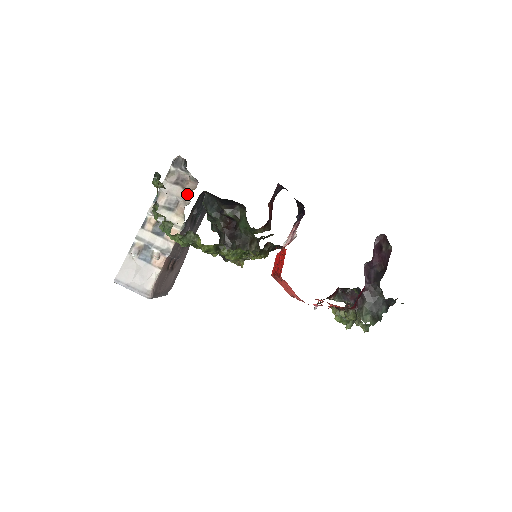
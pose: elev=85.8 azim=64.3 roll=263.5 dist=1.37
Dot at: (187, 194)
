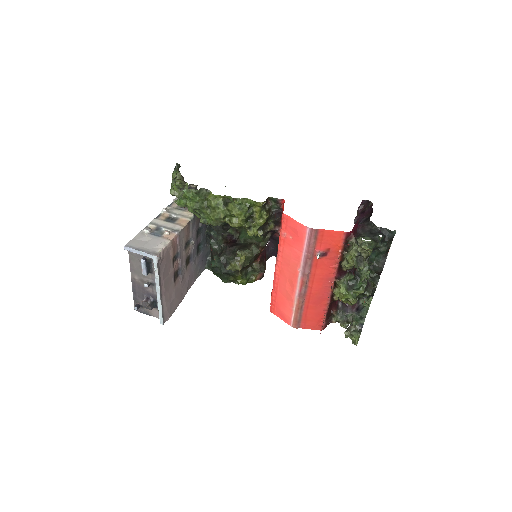
Dot at: occluded
